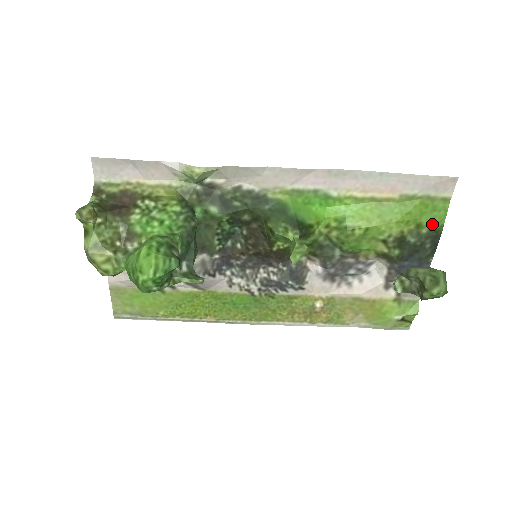
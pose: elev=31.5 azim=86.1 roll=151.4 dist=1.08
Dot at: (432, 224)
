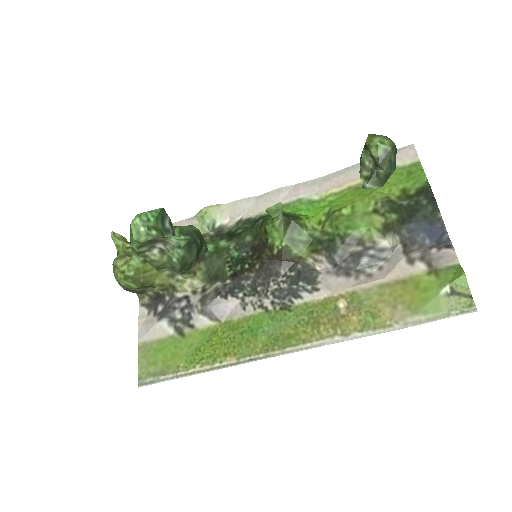
Dot at: (416, 184)
